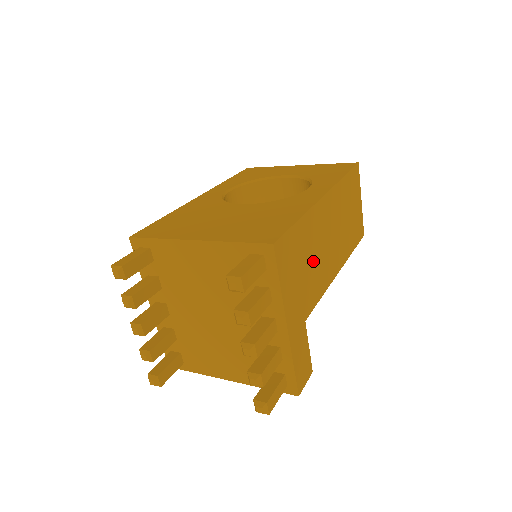
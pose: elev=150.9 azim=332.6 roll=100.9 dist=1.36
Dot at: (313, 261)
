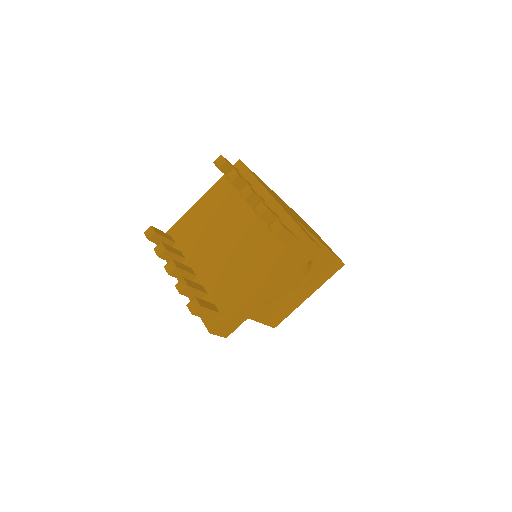
Dot at: occluded
